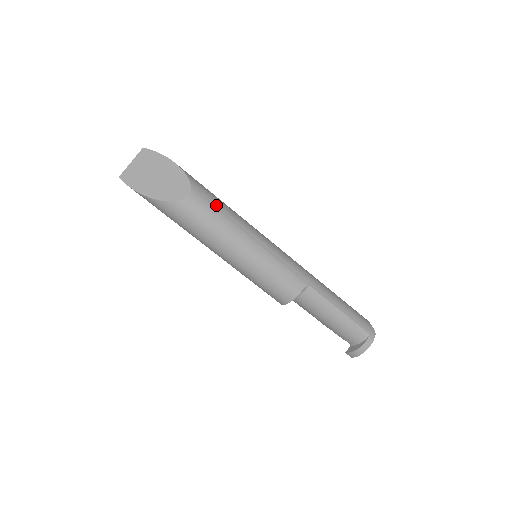
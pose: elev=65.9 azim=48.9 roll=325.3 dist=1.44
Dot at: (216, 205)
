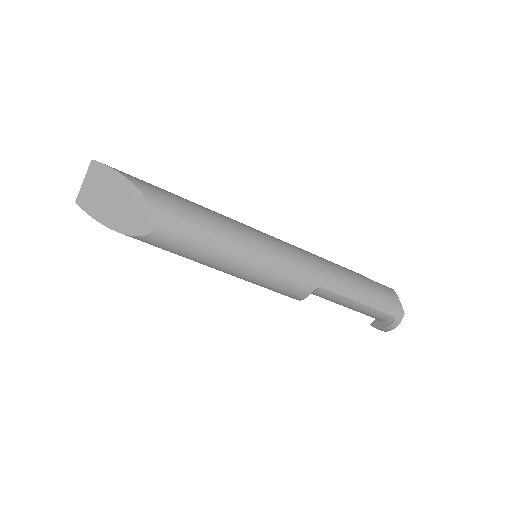
Dot at: (192, 229)
